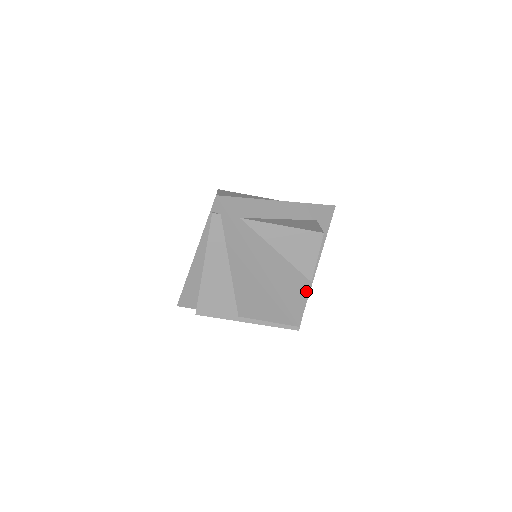
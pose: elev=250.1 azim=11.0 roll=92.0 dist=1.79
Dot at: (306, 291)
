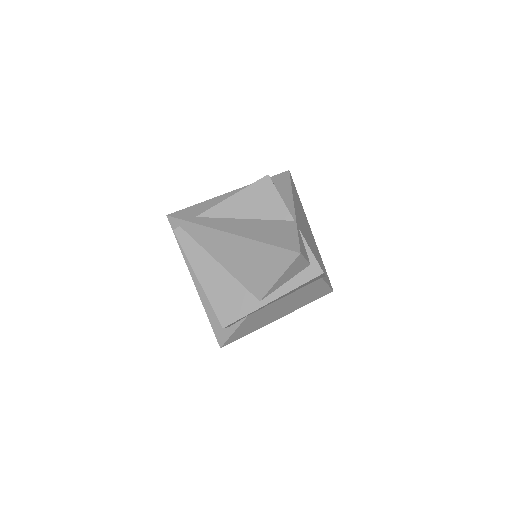
Dot at: (292, 228)
